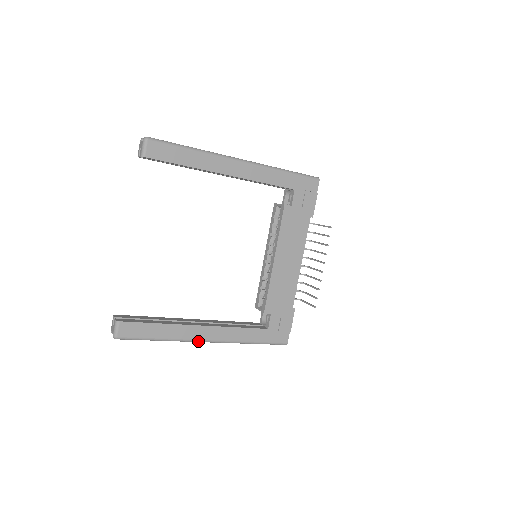
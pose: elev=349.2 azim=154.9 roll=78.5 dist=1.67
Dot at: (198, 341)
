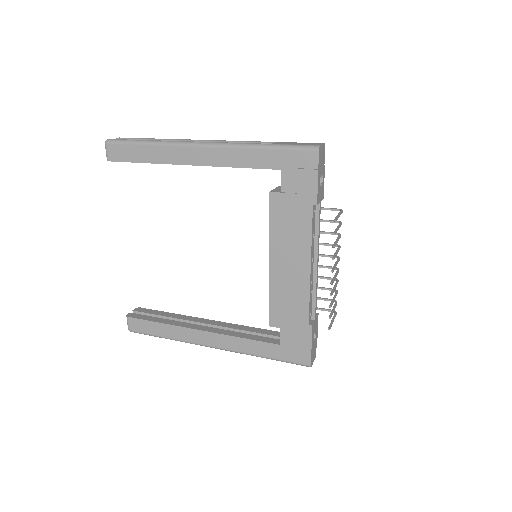
Dot at: (202, 345)
